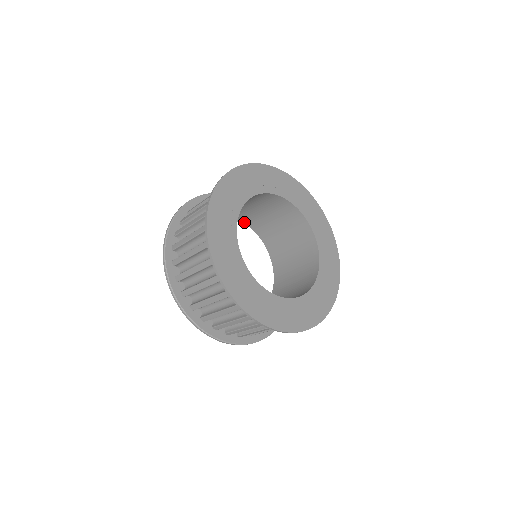
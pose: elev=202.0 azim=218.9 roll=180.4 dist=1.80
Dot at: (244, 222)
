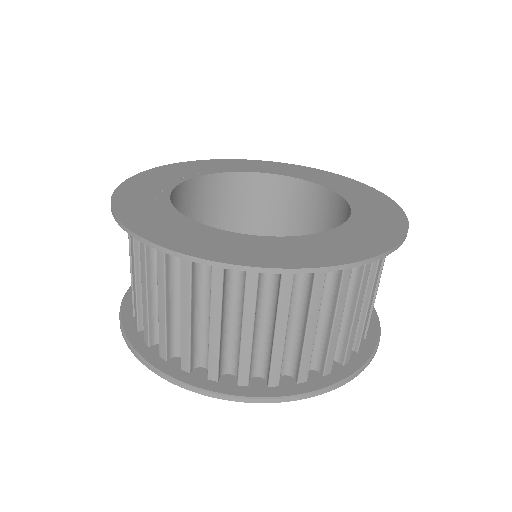
Dot at: occluded
